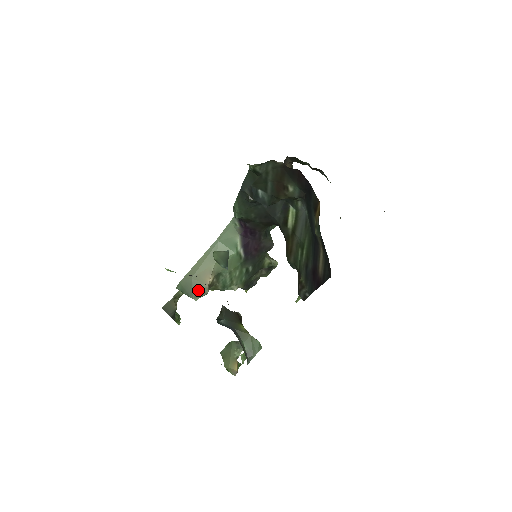
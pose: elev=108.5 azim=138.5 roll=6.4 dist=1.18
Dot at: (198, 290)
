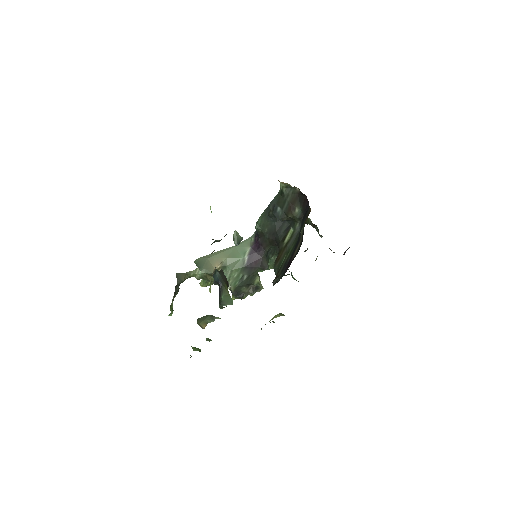
Dot at: (207, 267)
